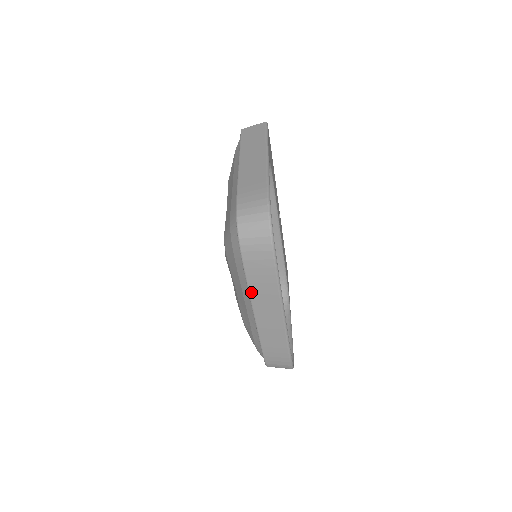
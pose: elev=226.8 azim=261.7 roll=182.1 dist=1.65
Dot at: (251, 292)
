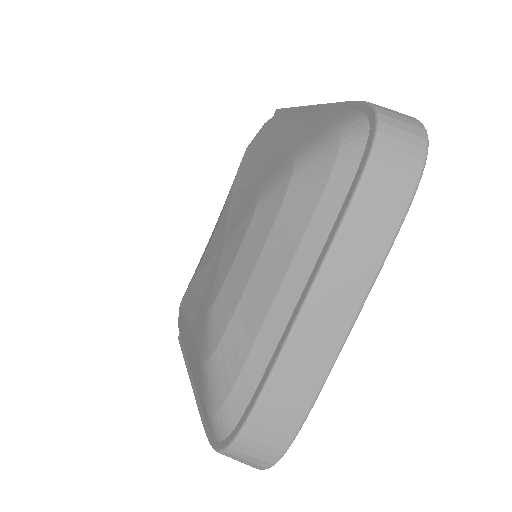
Dot at: (338, 242)
